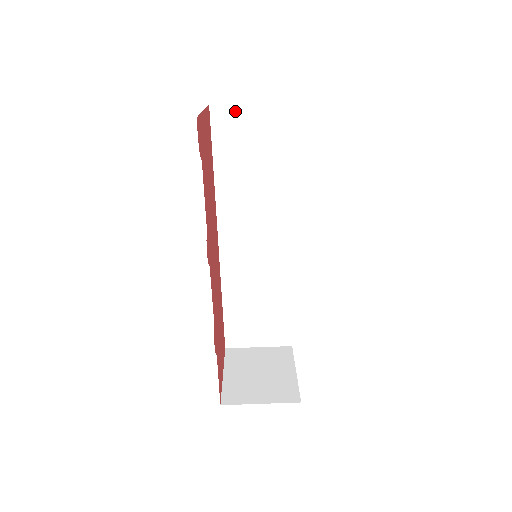
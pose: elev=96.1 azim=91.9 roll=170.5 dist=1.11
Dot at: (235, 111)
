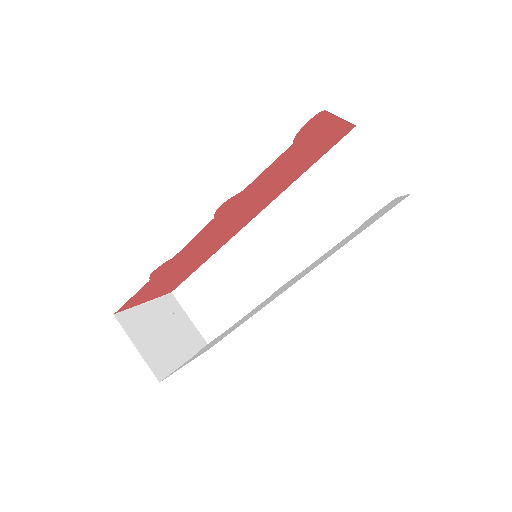
Dot at: (367, 151)
